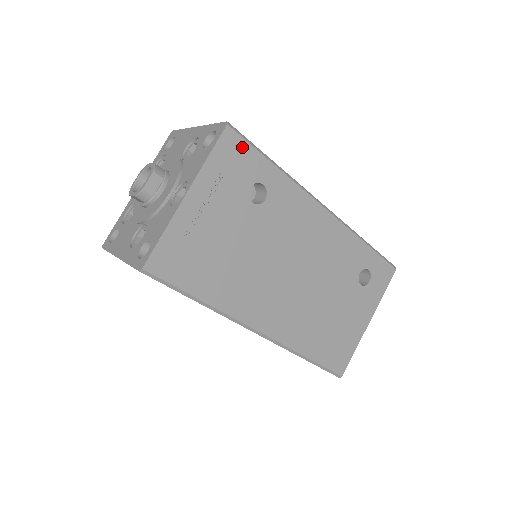
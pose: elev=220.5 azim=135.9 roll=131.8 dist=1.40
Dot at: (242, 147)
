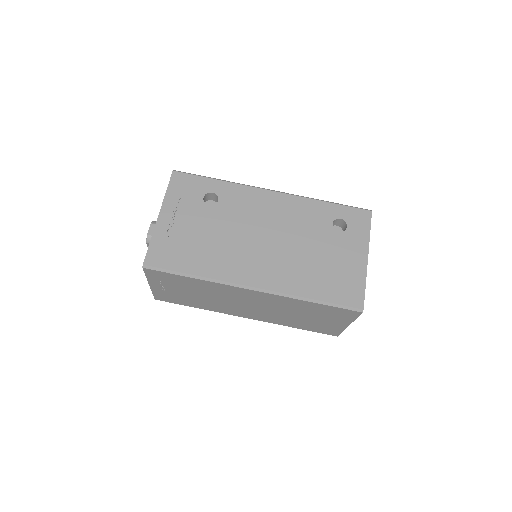
Dot at: (188, 178)
